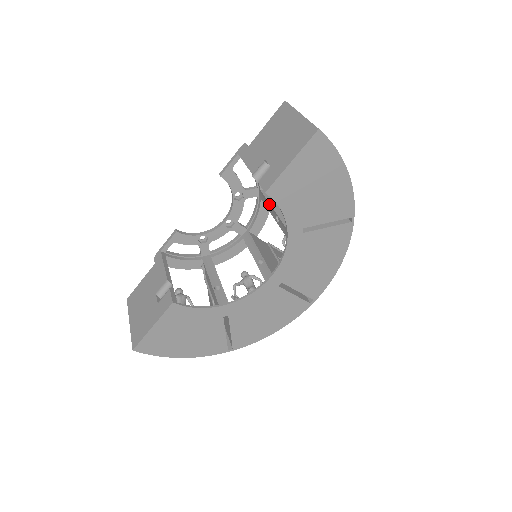
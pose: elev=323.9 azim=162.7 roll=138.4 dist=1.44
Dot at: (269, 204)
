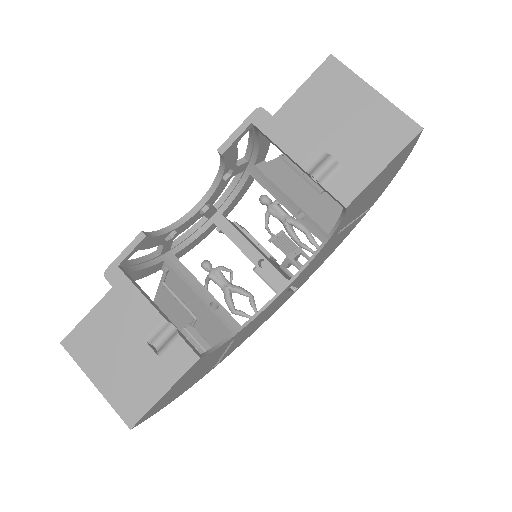
Dot at: (280, 191)
